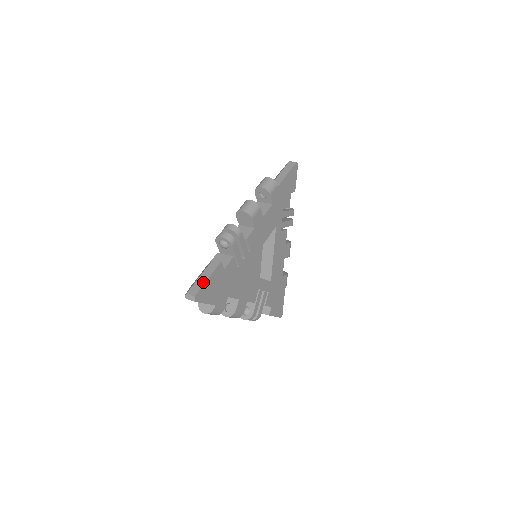
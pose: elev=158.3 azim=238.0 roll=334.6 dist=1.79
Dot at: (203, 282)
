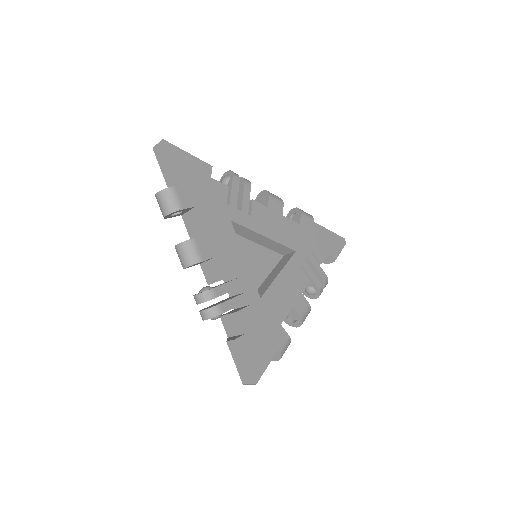
Dot at: (181, 150)
